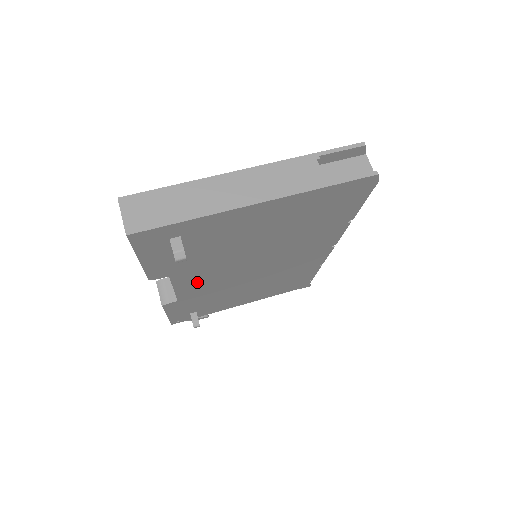
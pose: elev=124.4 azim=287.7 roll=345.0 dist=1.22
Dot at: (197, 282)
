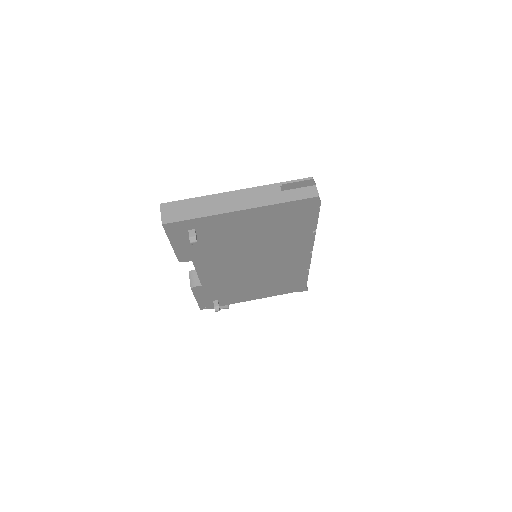
Dot at: (213, 270)
